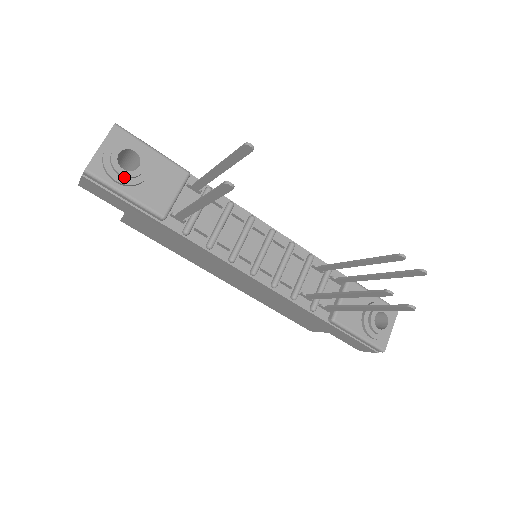
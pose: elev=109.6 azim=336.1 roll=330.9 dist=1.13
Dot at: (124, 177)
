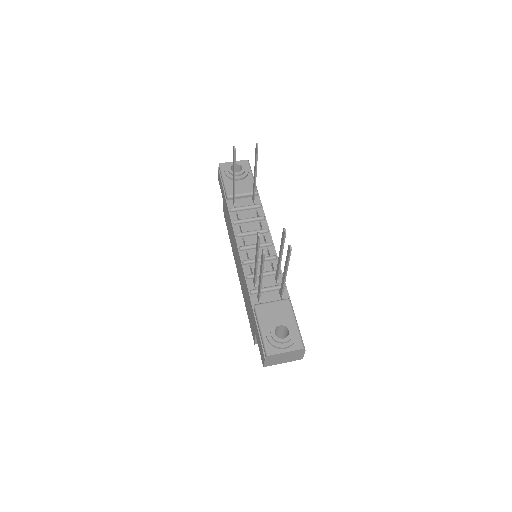
Dot at: (229, 172)
